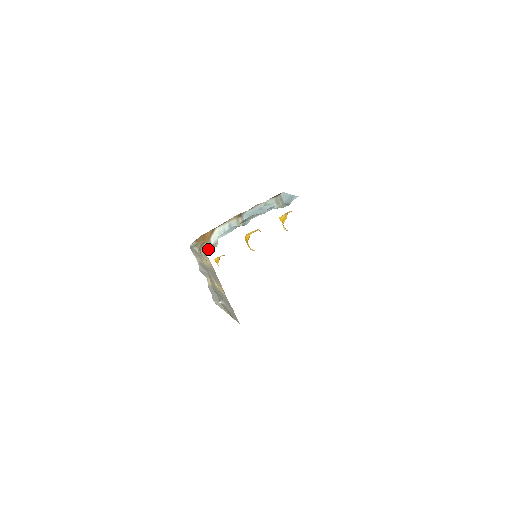
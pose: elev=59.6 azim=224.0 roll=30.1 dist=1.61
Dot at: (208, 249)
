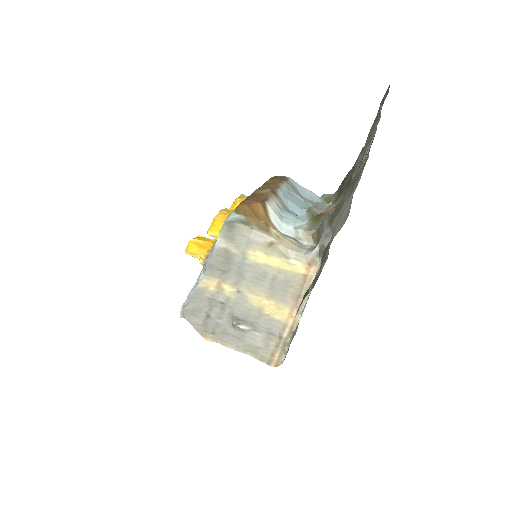
Dot at: (295, 244)
